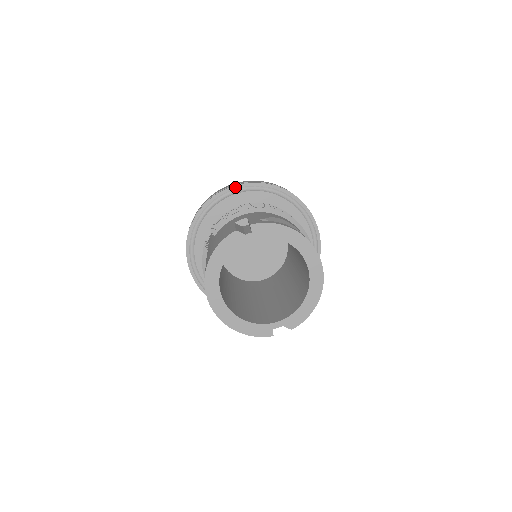
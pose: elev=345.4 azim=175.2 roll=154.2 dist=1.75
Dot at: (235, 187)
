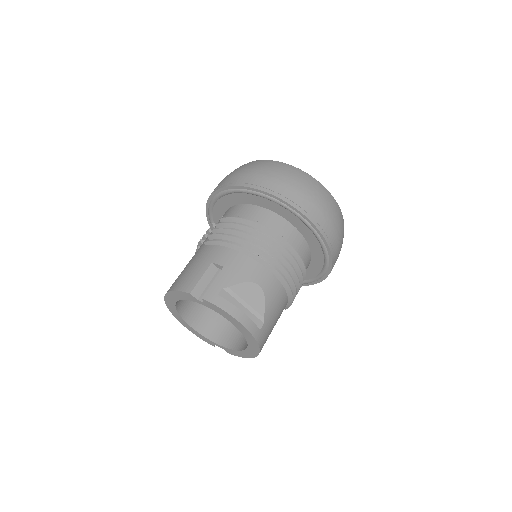
Dot at: (260, 191)
